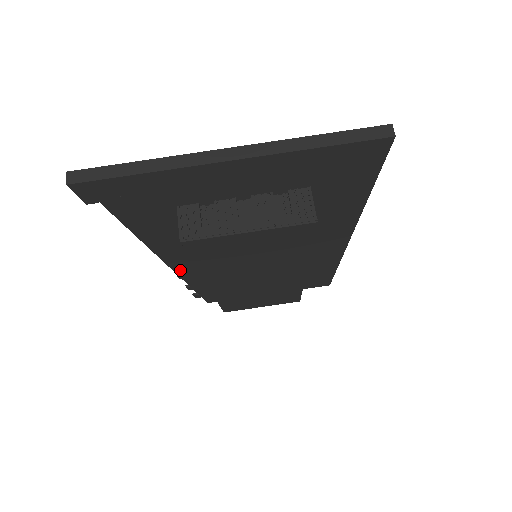
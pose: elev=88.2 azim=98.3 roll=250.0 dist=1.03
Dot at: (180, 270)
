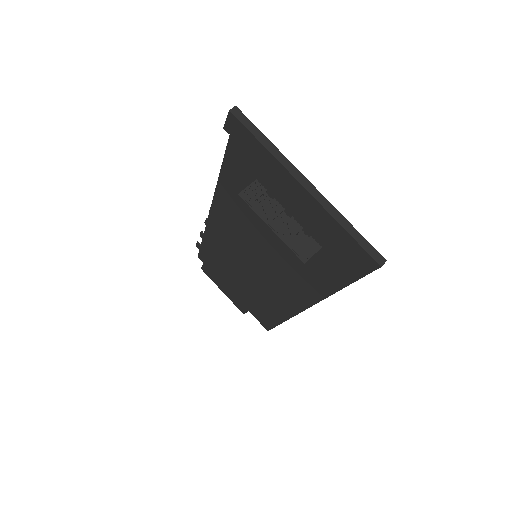
Dot at: (213, 216)
